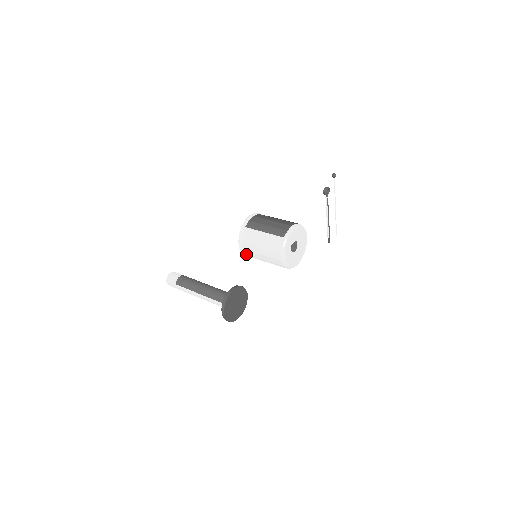
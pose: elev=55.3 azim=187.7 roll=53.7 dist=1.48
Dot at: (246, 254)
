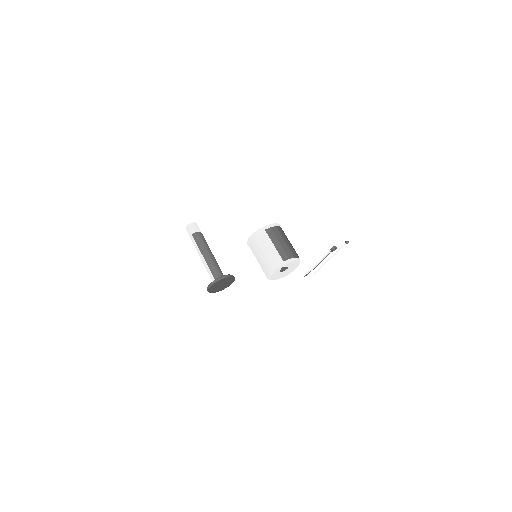
Dot at: (250, 245)
